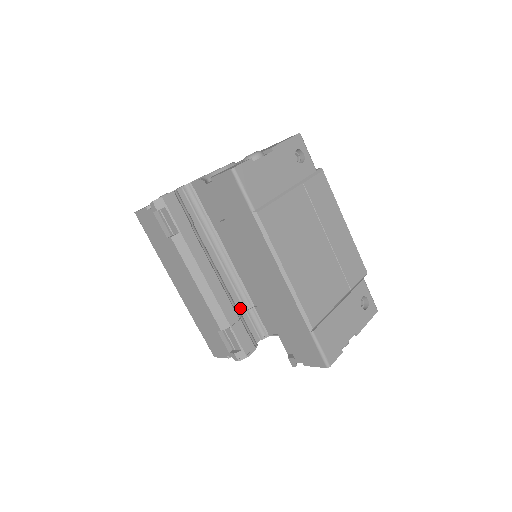
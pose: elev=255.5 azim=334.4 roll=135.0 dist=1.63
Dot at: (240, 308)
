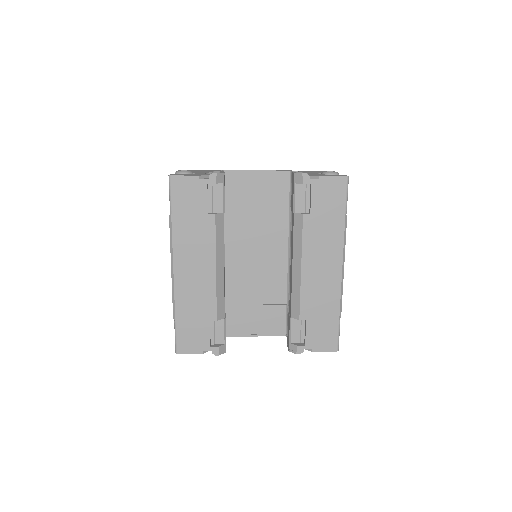
Dot at: occluded
